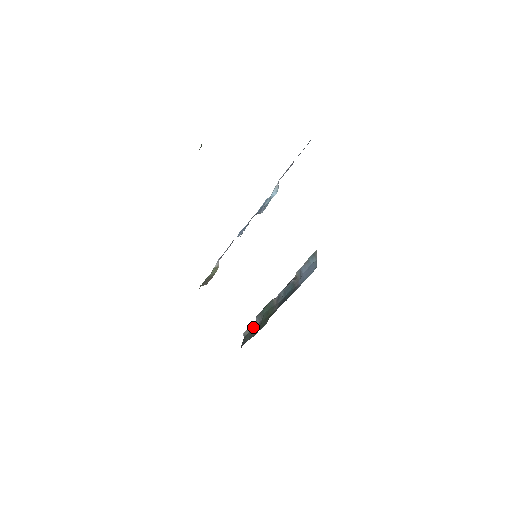
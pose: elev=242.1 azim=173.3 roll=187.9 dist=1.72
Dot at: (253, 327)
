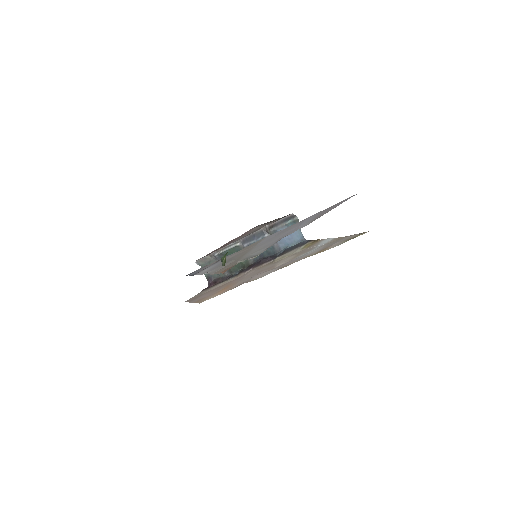
Dot at: (212, 261)
